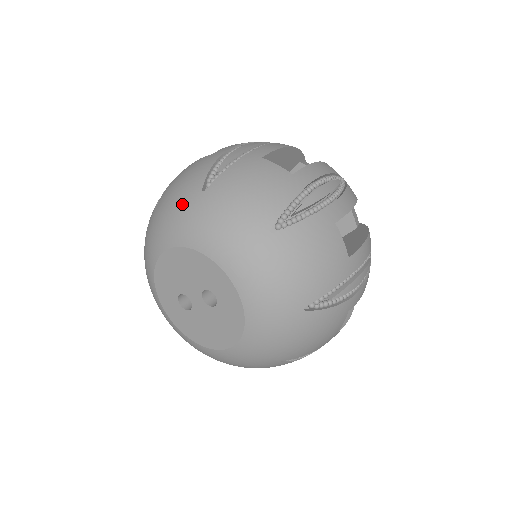
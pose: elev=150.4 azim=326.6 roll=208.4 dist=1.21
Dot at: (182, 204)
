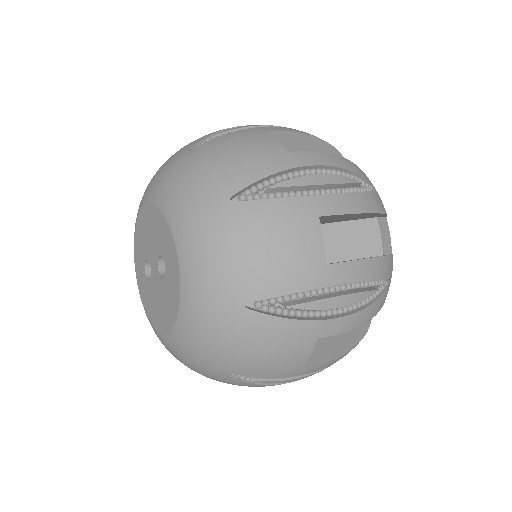
Dot at: (169, 161)
